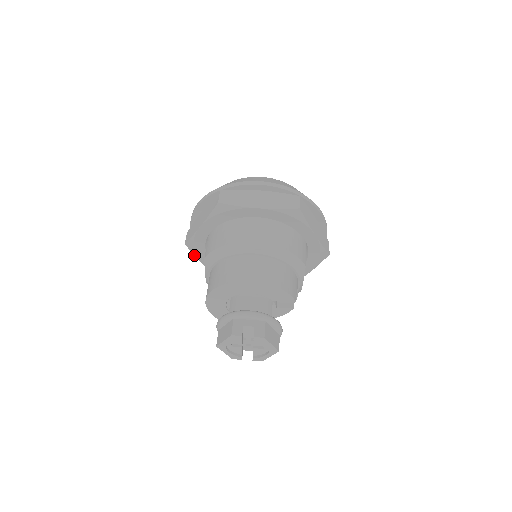
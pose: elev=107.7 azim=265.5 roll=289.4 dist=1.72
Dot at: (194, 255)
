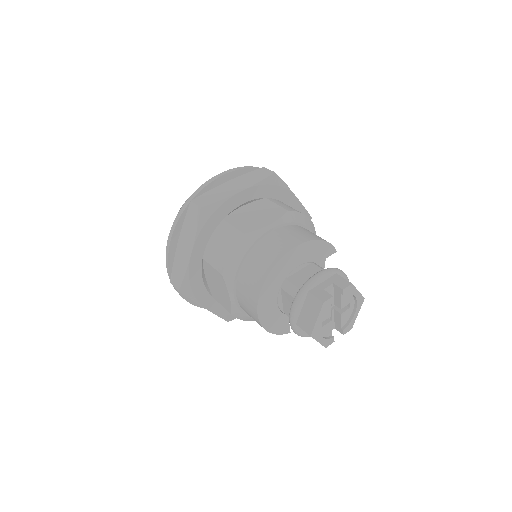
Dot at: occluded
